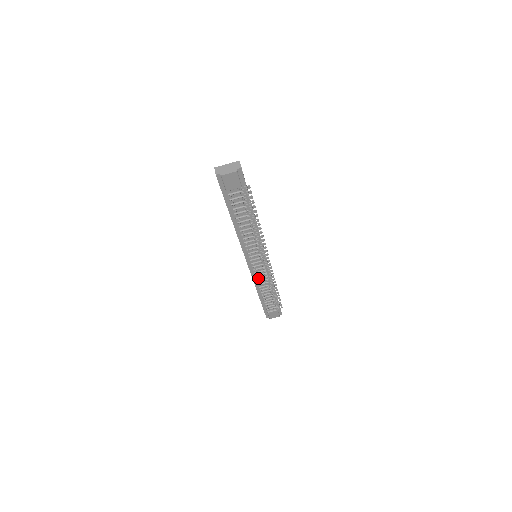
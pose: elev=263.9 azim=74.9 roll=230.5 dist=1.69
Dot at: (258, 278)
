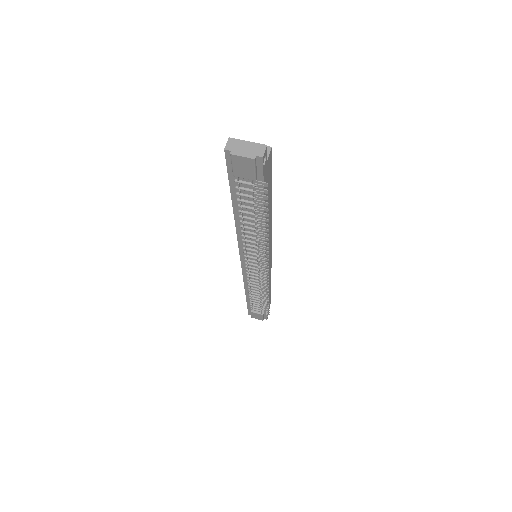
Dot at: (249, 279)
